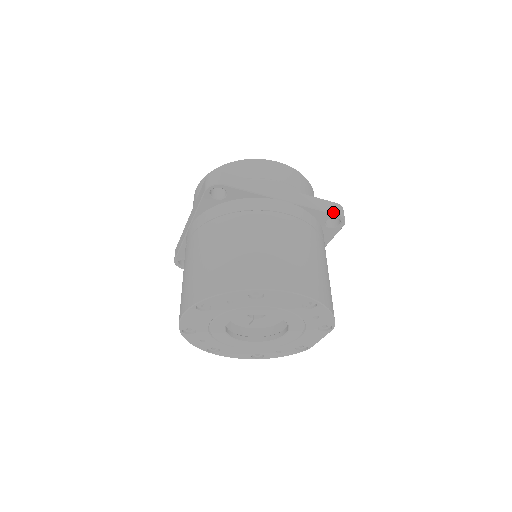
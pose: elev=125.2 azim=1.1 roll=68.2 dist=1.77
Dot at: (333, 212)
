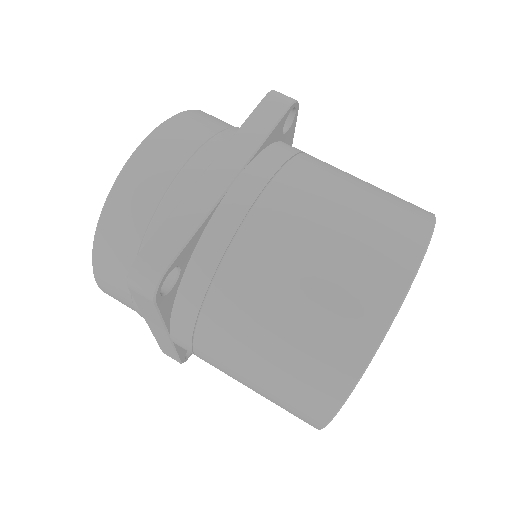
Dot at: (283, 111)
